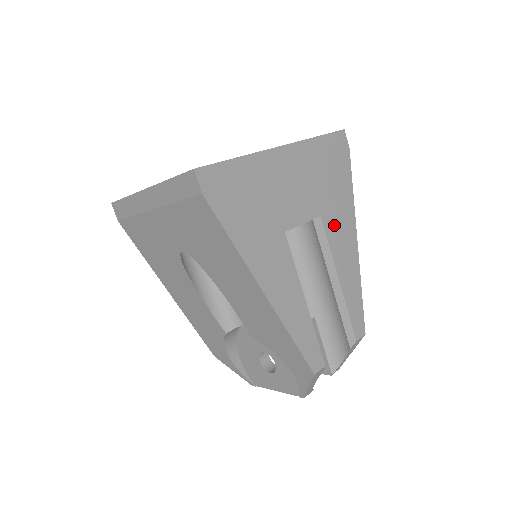
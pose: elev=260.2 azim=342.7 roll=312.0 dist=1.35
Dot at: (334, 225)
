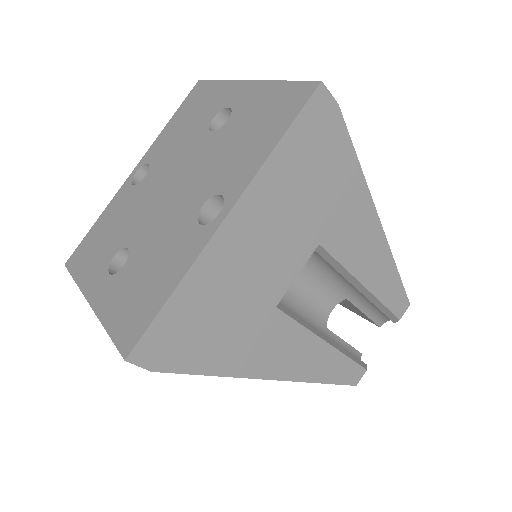
Dot at: (341, 236)
